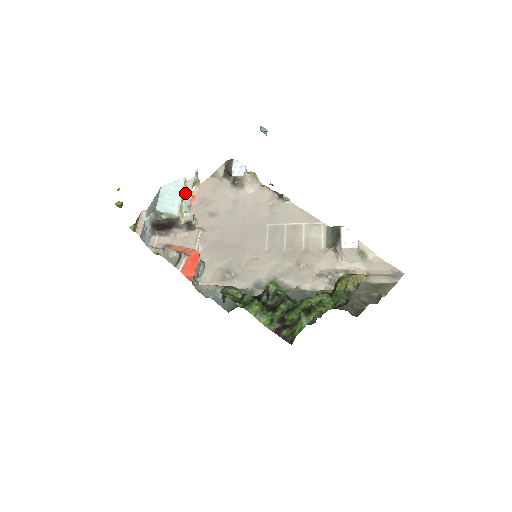
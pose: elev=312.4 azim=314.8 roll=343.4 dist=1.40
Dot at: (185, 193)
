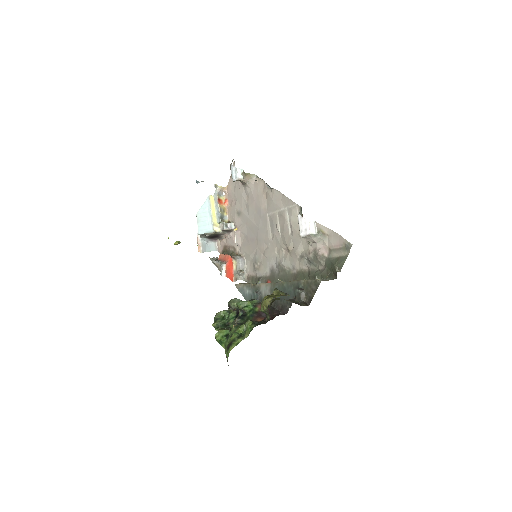
Dot at: (215, 207)
